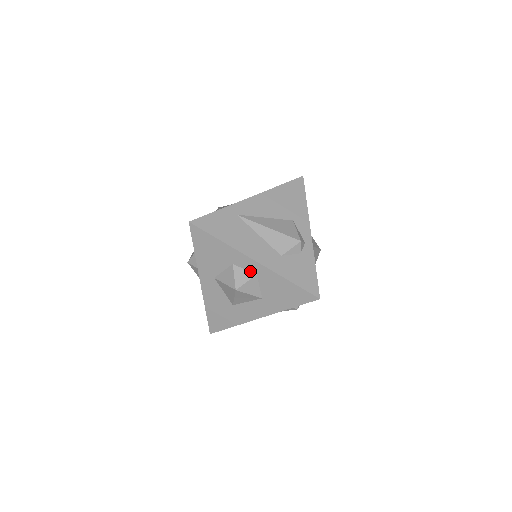
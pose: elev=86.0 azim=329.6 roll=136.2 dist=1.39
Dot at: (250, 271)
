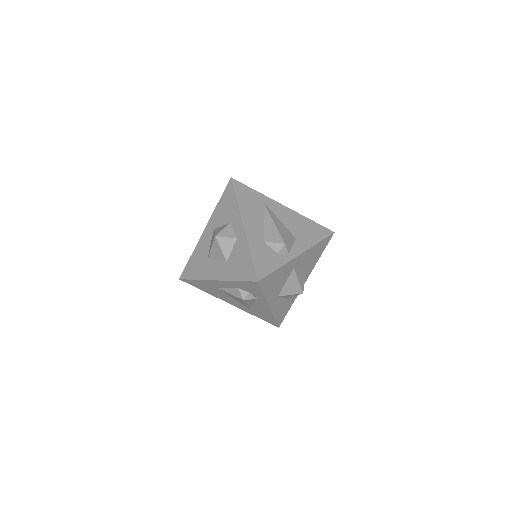
Dot at: (235, 234)
